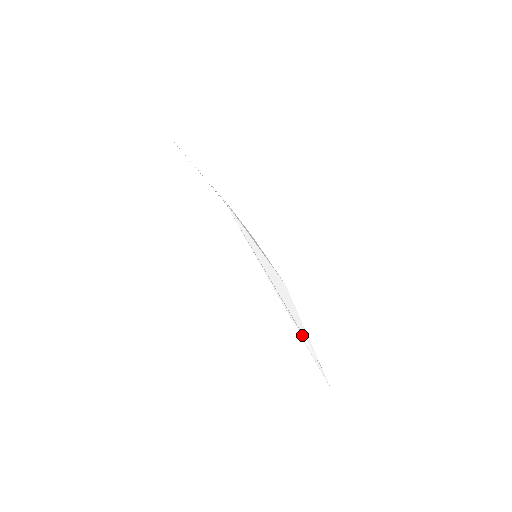
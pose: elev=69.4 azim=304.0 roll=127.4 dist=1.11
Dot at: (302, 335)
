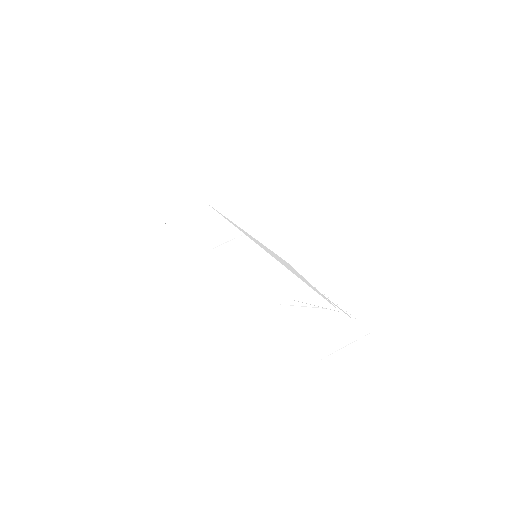
Dot at: (315, 307)
